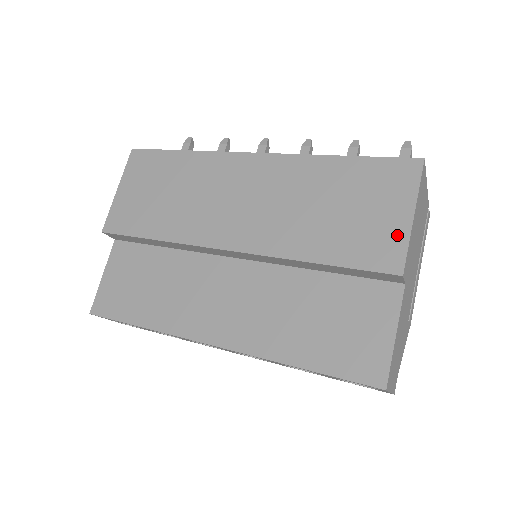
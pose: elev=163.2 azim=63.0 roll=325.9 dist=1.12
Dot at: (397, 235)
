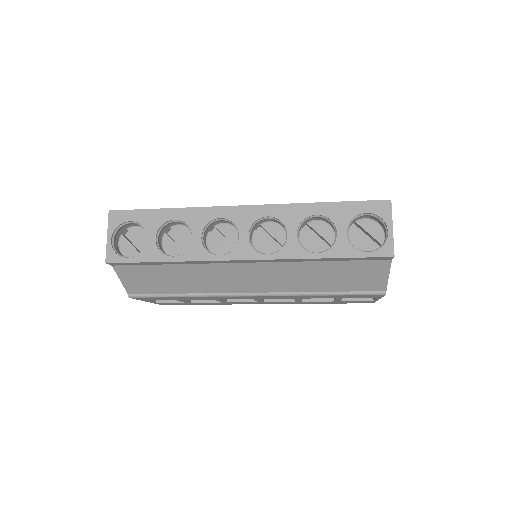
Dot at: occluded
